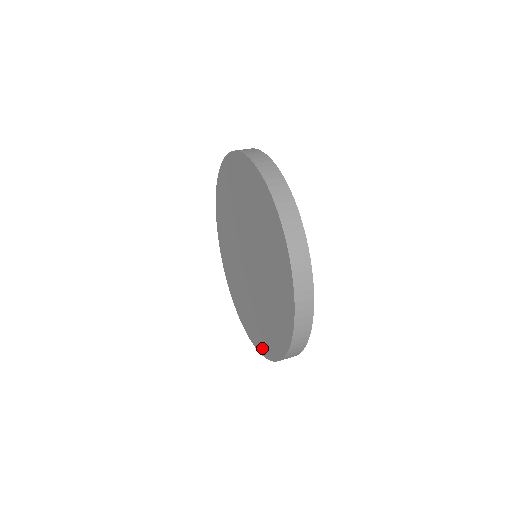
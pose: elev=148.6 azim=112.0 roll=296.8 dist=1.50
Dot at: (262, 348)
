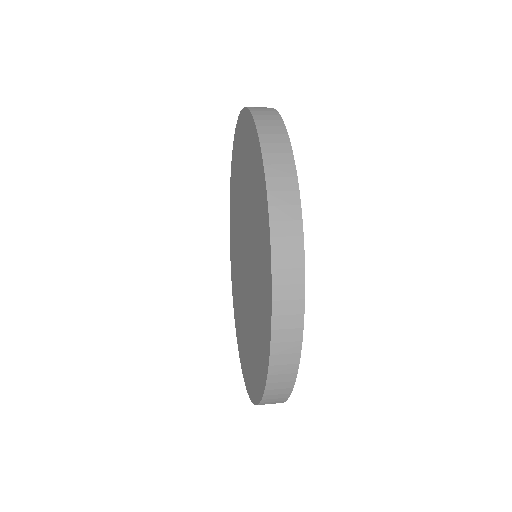
Dot at: (244, 371)
